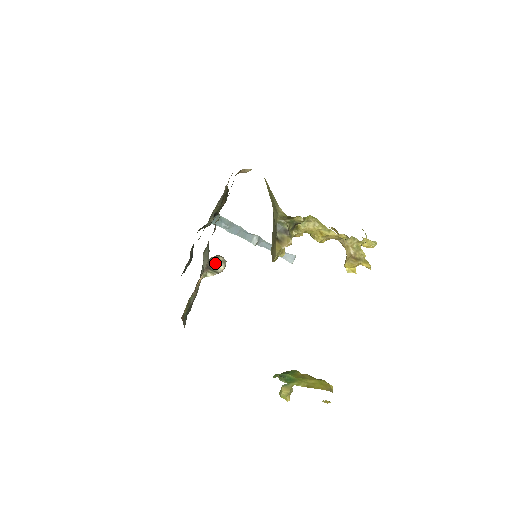
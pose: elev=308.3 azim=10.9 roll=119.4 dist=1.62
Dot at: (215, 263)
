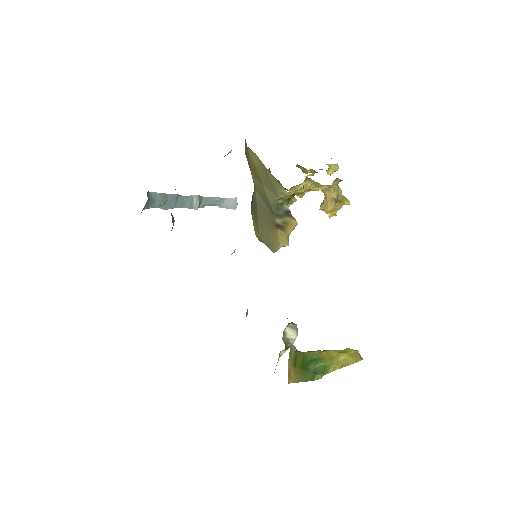
Dot at: (286, 335)
